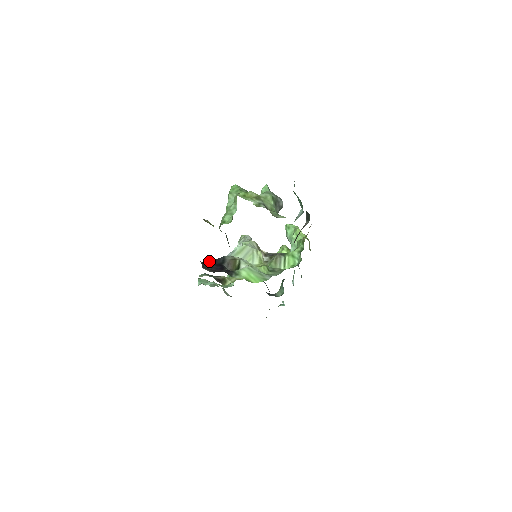
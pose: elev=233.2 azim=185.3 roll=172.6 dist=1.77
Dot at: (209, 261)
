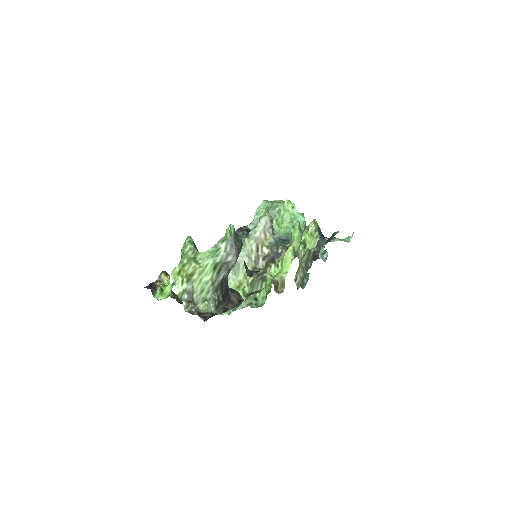
Dot at: occluded
